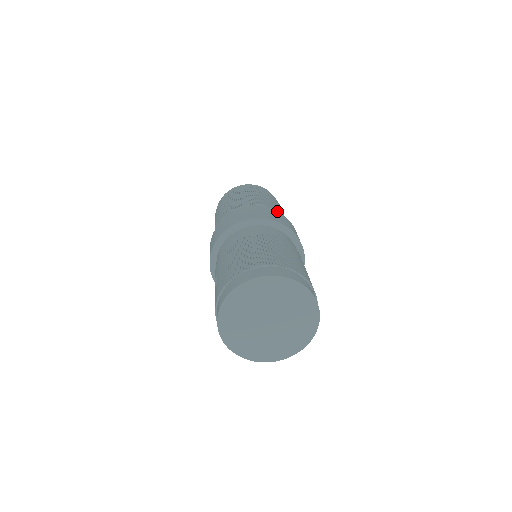
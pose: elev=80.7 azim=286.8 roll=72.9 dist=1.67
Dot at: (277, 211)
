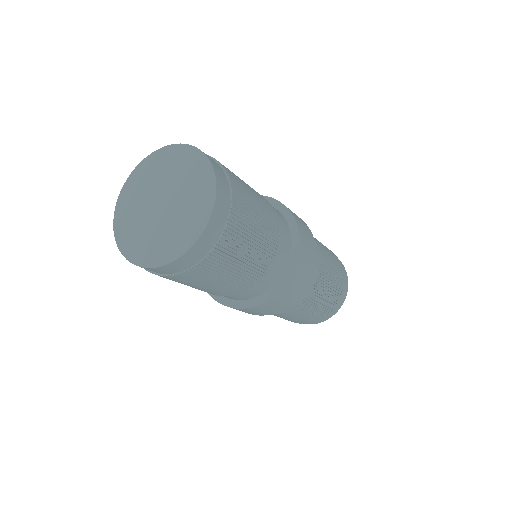
Dot at: occluded
